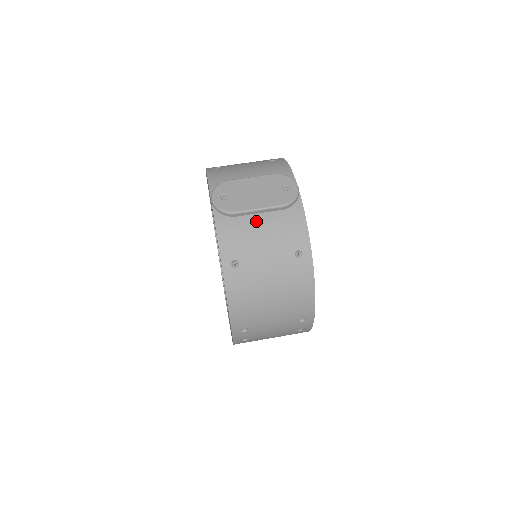
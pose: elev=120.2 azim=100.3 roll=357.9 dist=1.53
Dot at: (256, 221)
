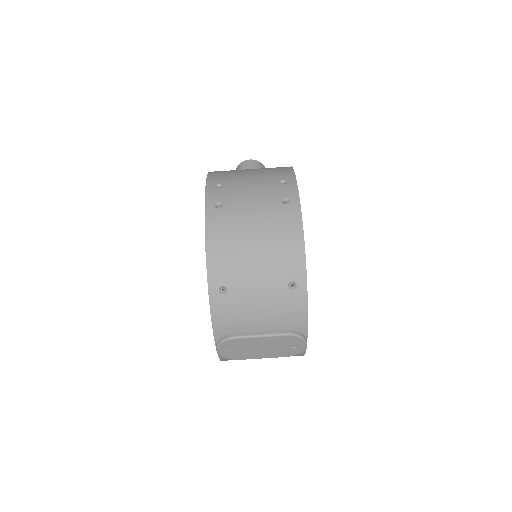
Dot at: occluded
